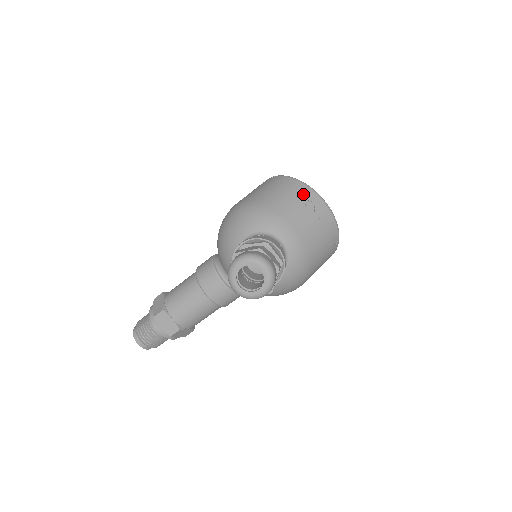
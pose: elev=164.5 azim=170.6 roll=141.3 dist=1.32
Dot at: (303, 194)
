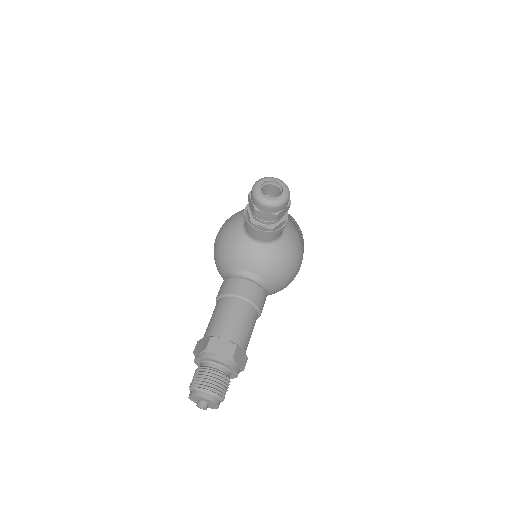
Dot at: occluded
